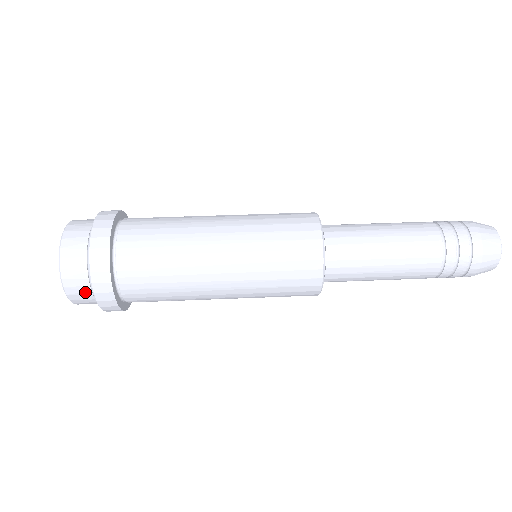
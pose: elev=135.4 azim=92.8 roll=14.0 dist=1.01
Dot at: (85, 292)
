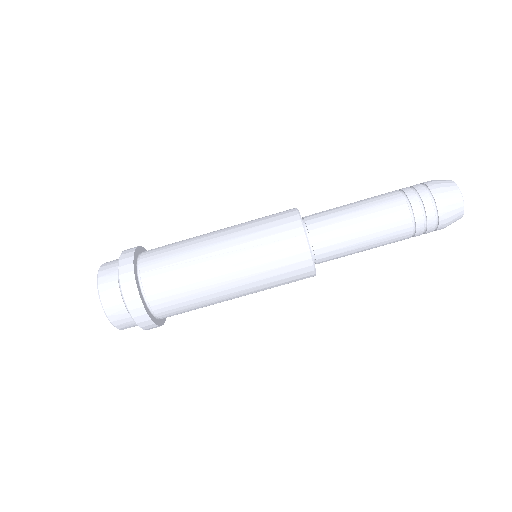
Dot at: occluded
